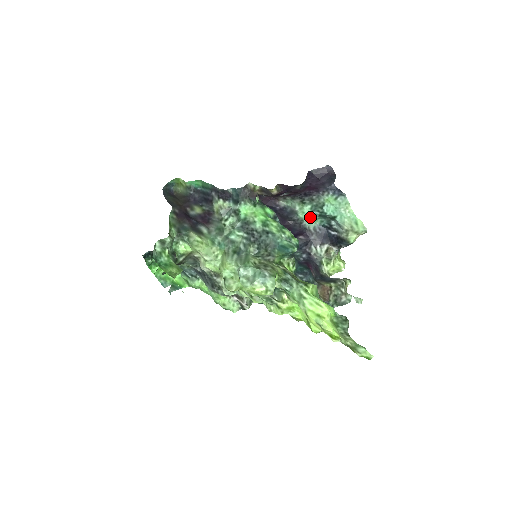
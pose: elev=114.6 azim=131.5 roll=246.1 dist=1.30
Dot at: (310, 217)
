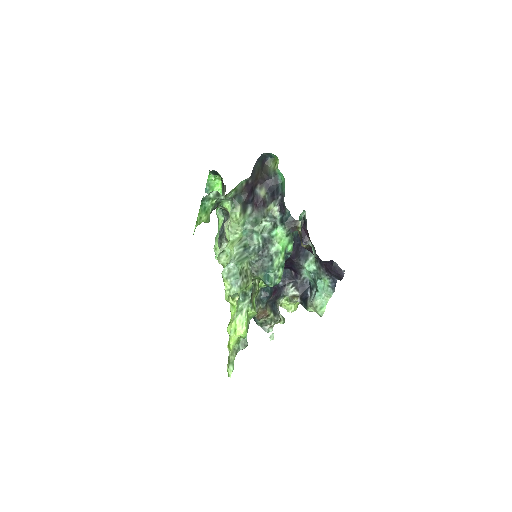
Dot at: (309, 272)
